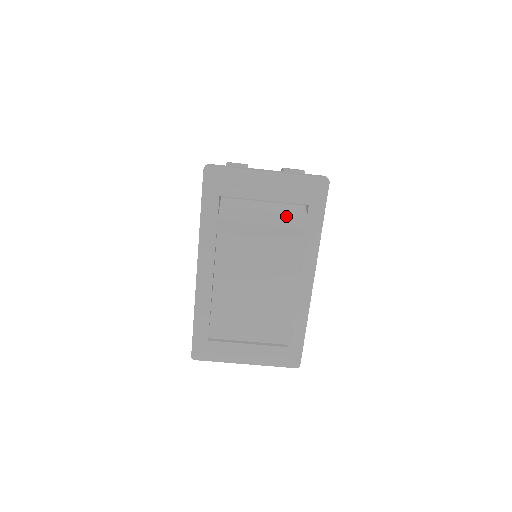
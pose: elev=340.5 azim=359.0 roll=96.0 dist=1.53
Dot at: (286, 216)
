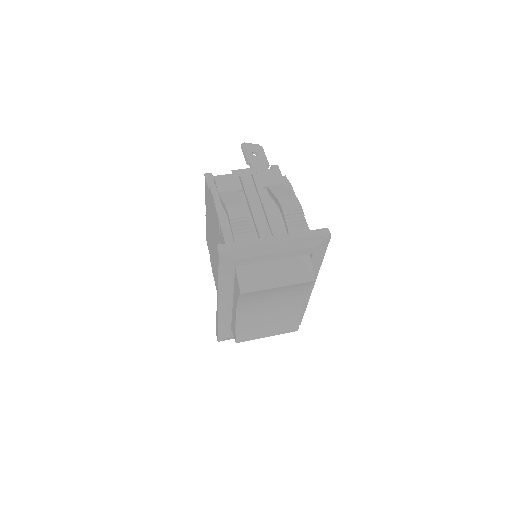
Dot at: (295, 270)
